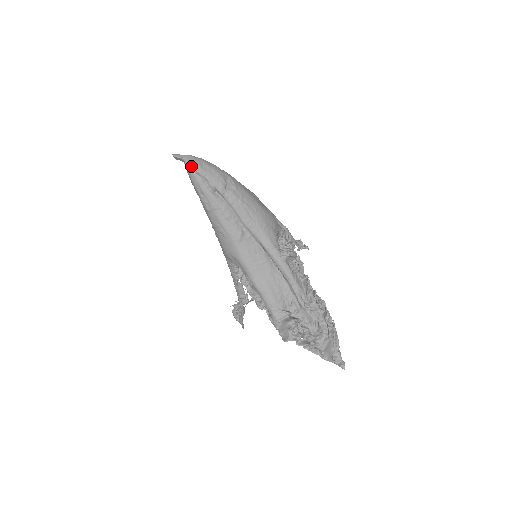
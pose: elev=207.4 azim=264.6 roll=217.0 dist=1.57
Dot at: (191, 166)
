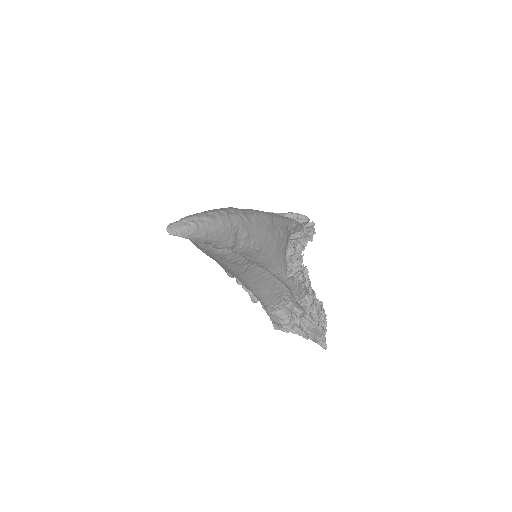
Dot at: (193, 240)
